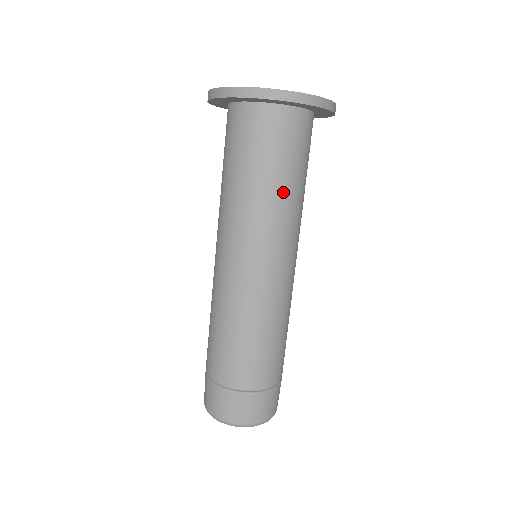
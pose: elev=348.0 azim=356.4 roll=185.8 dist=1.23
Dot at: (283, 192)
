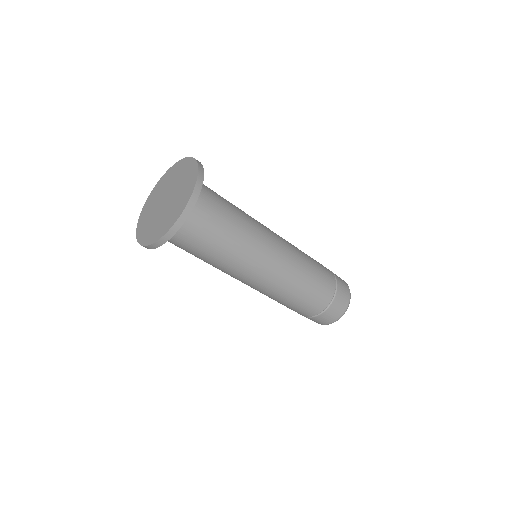
Dot at: (218, 257)
